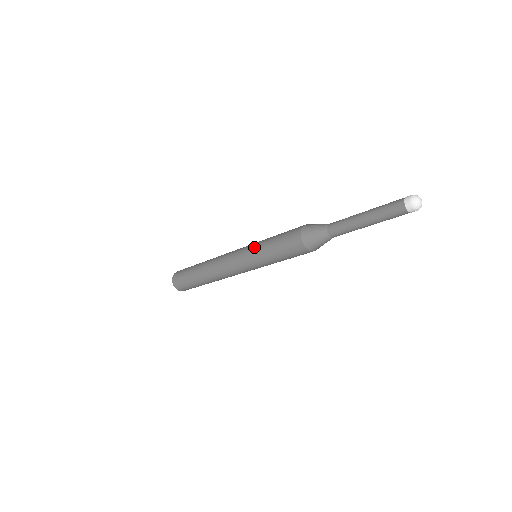
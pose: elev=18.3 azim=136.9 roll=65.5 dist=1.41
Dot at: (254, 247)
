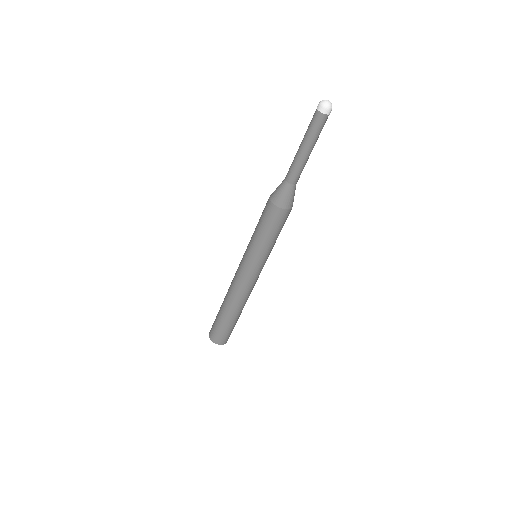
Dot at: (248, 245)
